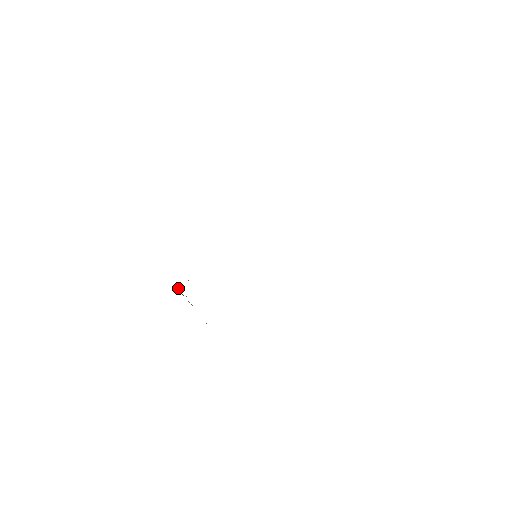
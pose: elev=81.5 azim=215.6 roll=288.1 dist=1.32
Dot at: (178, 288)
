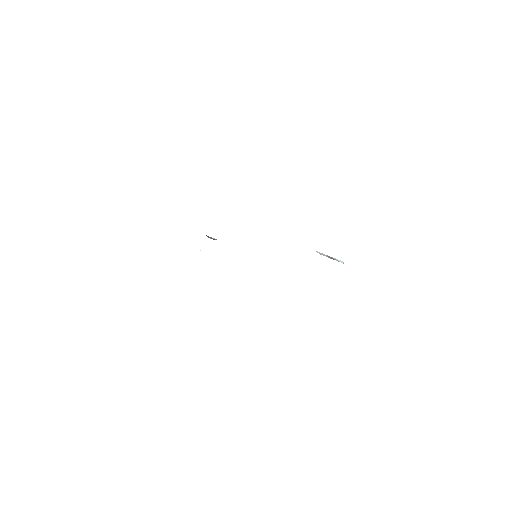
Dot at: occluded
